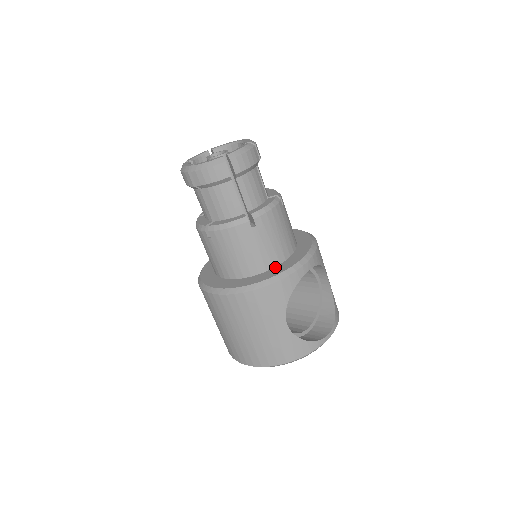
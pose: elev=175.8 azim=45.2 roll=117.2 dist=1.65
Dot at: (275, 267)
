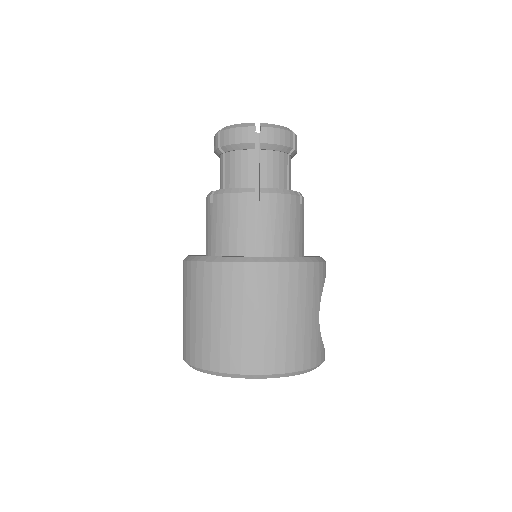
Dot at: (303, 256)
